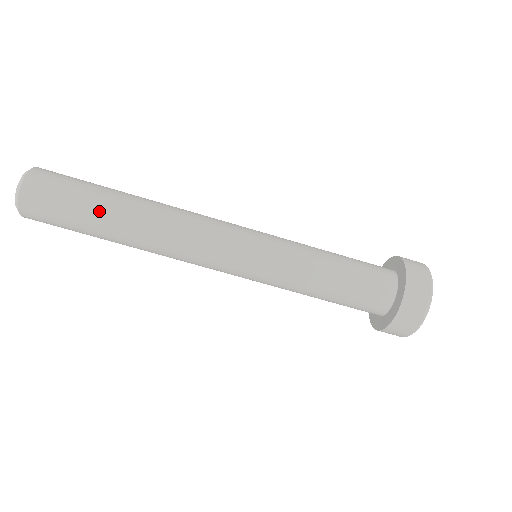
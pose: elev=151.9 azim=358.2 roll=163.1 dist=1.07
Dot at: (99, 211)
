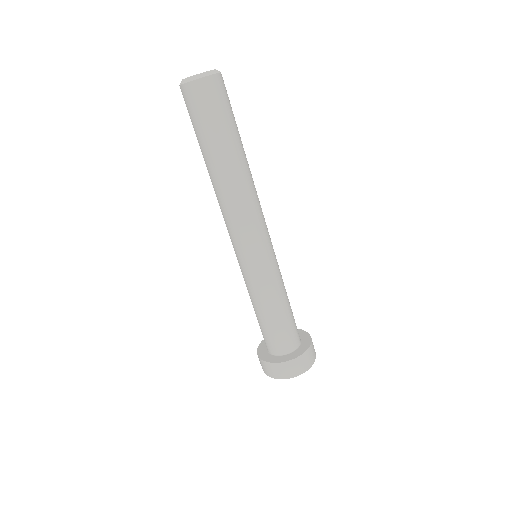
Dot at: (228, 141)
